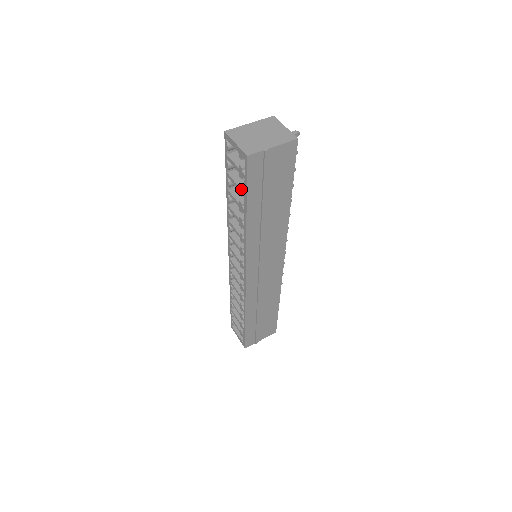
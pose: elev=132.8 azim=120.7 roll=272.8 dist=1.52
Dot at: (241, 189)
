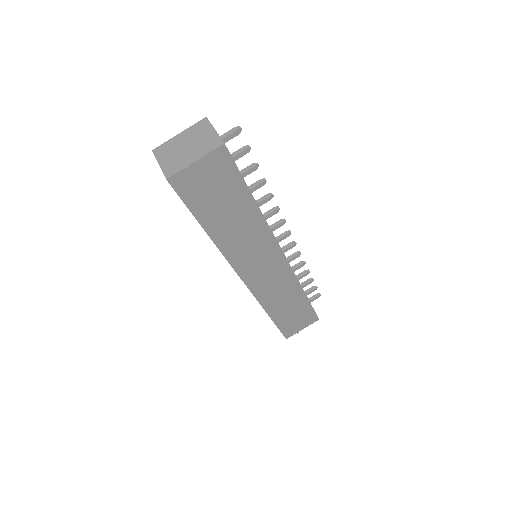
Dot at: occluded
